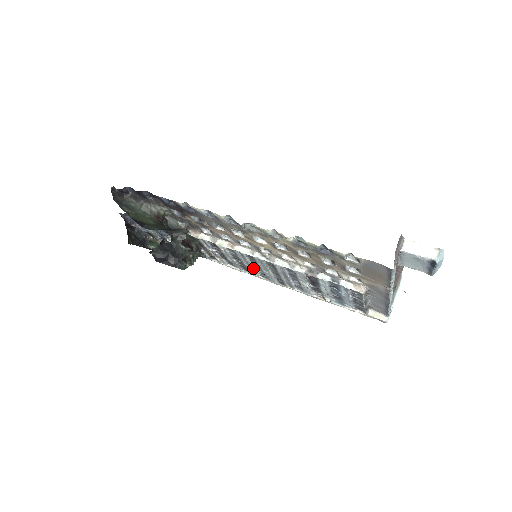
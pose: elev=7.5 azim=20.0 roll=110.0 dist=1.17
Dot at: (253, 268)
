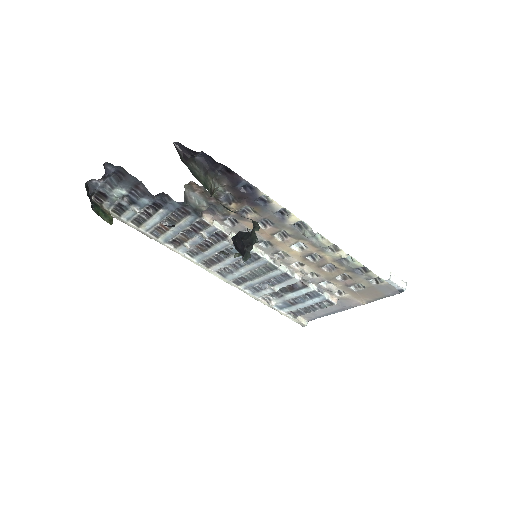
Dot at: (229, 264)
